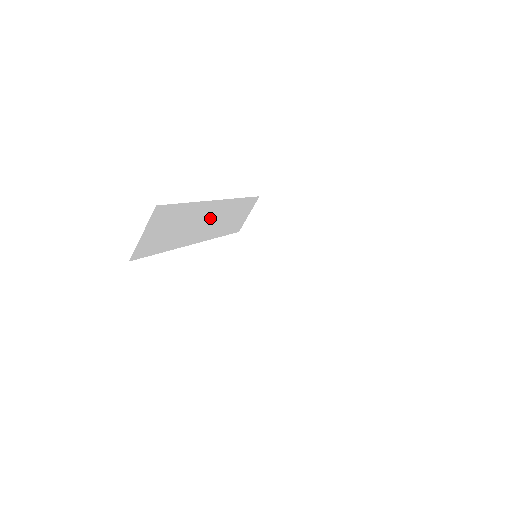
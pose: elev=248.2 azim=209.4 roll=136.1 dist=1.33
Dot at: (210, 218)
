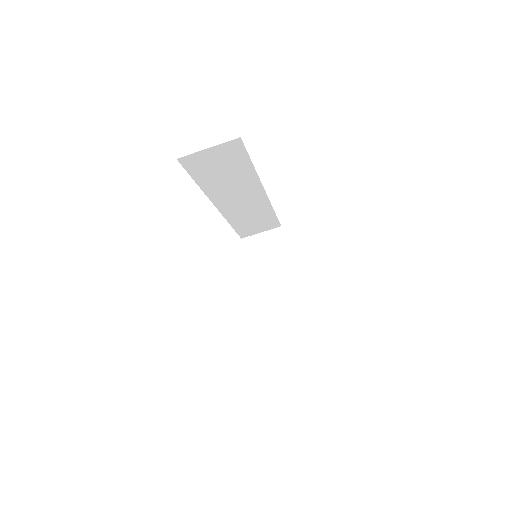
Dot at: (245, 199)
